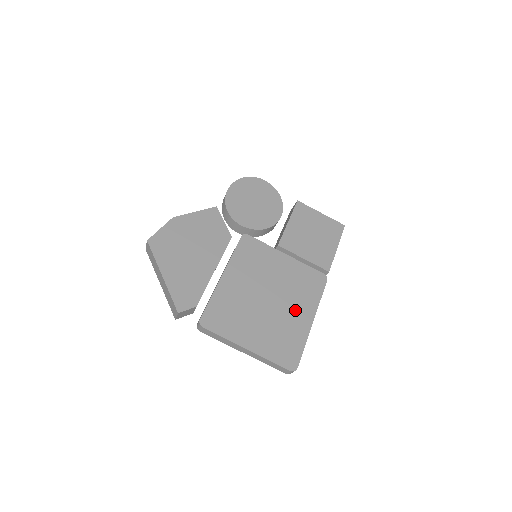
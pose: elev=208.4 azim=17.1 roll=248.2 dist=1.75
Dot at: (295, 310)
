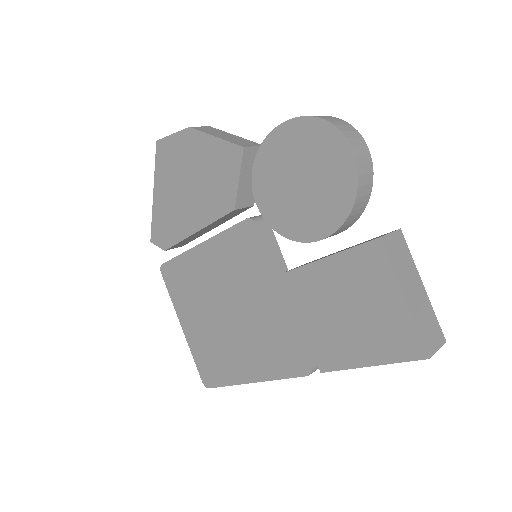
Dot at: (243, 353)
